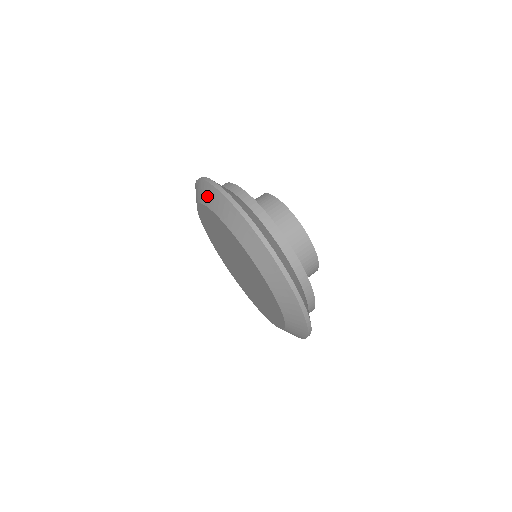
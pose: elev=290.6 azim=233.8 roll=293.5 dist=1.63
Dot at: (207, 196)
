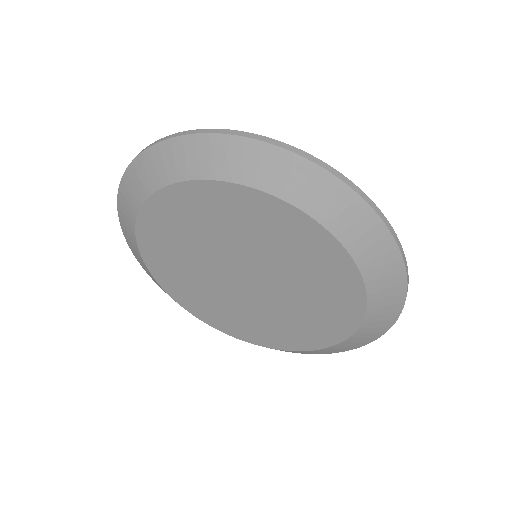
Dot at: (128, 234)
